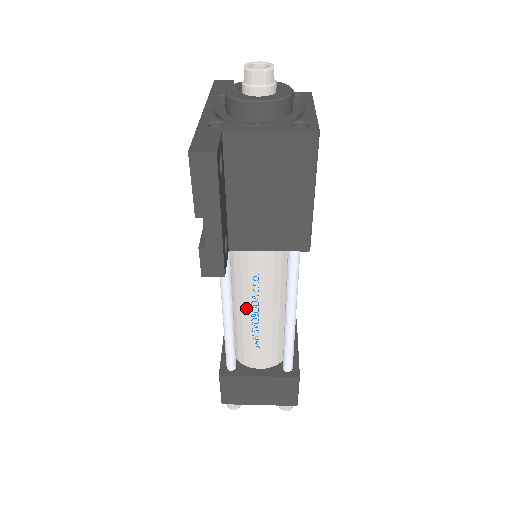
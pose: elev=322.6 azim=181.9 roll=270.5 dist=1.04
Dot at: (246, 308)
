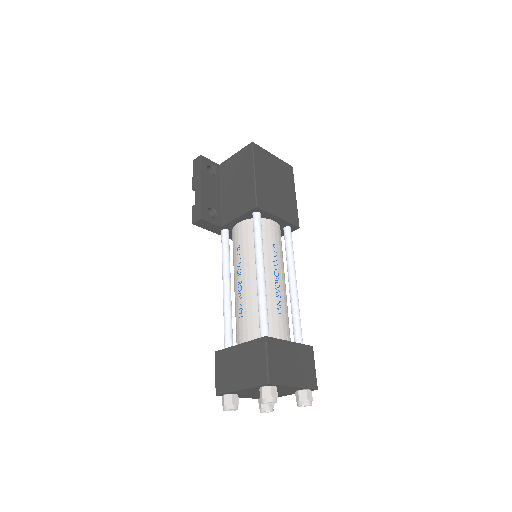
Dot at: (236, 280)
